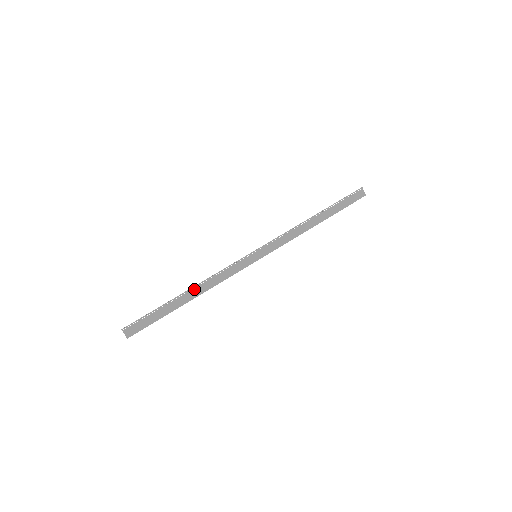
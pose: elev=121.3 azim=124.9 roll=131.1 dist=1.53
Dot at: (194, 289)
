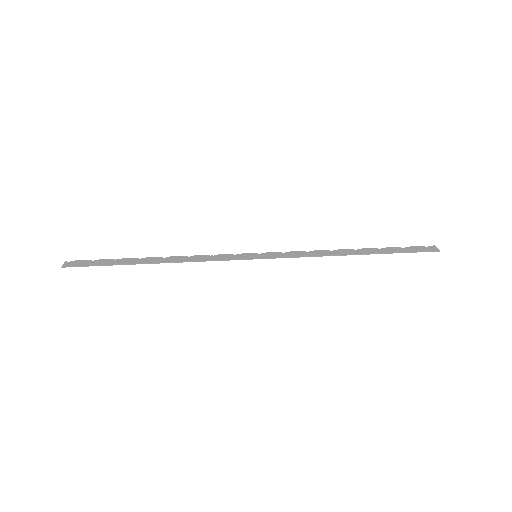
Dot at: (165, 258)
